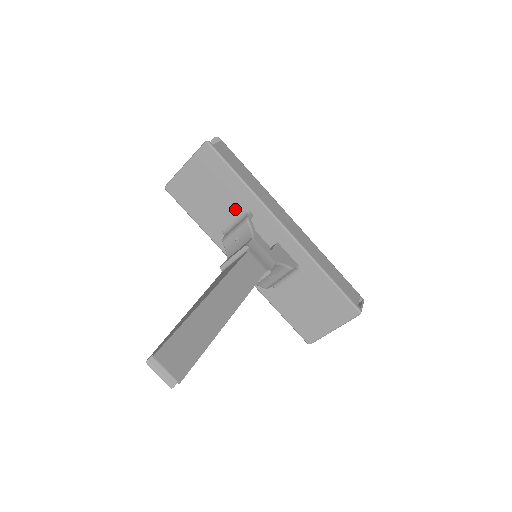
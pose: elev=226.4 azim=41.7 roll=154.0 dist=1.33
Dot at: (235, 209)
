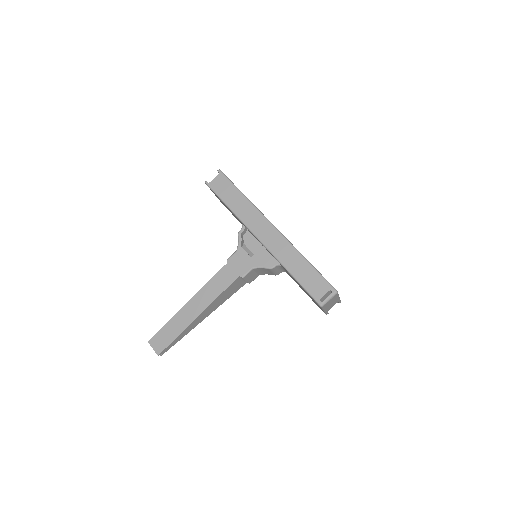
Dot at: occluded
